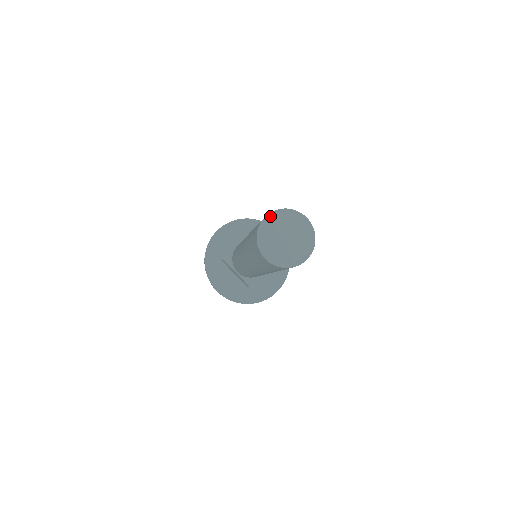
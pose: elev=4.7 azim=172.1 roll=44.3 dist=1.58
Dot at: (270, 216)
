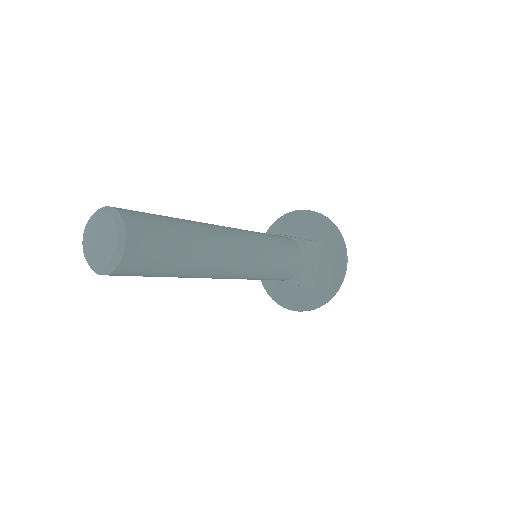
Dot at: (84, 232)
